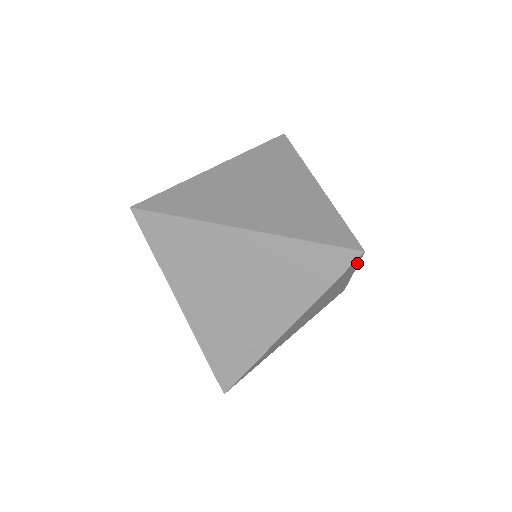
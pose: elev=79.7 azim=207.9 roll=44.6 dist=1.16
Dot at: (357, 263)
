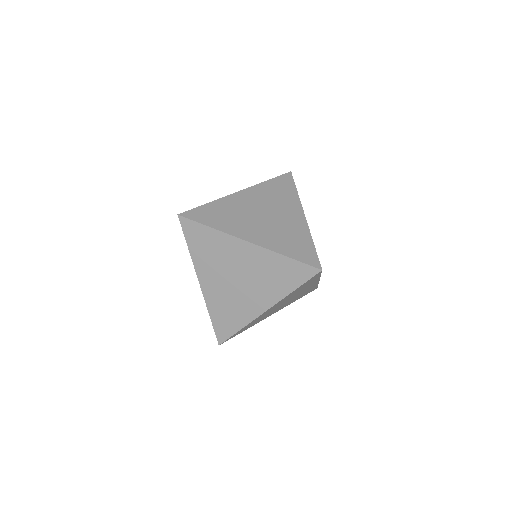
Dot at: occluded
